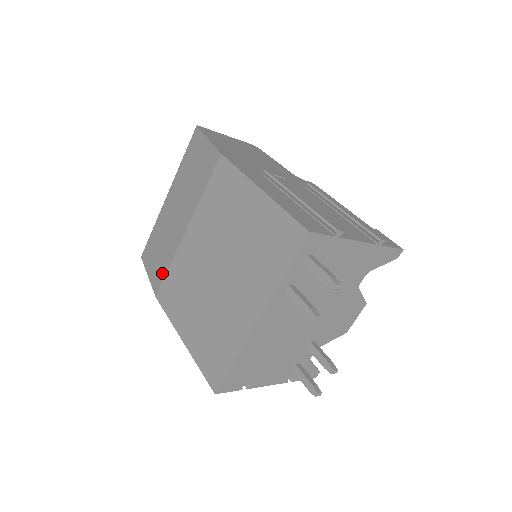
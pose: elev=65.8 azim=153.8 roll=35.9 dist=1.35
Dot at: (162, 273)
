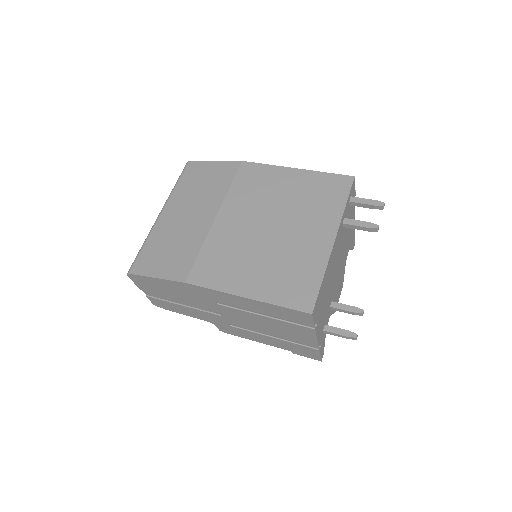
Dot at: (188, 261)
